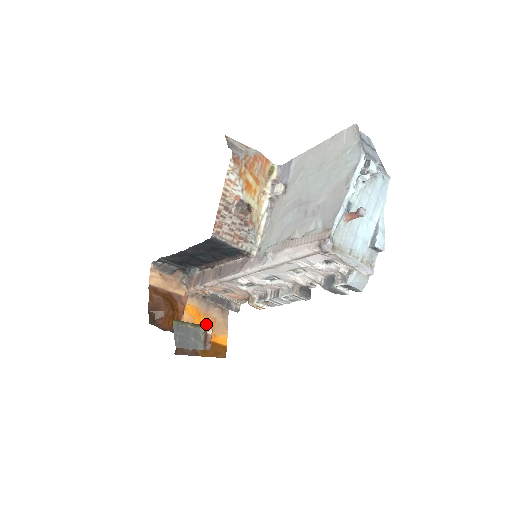
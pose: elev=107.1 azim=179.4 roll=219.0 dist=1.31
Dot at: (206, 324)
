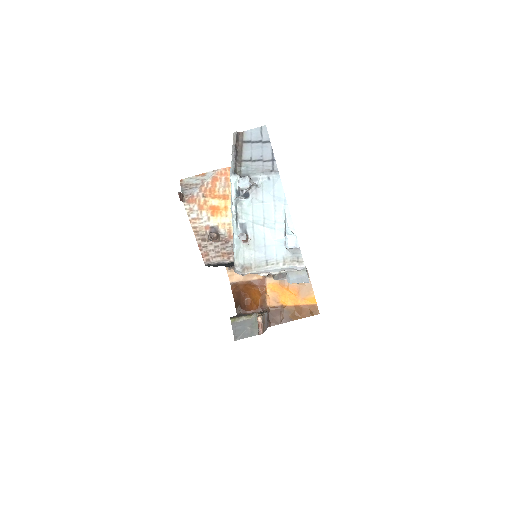
Dot at: (290, 293)
